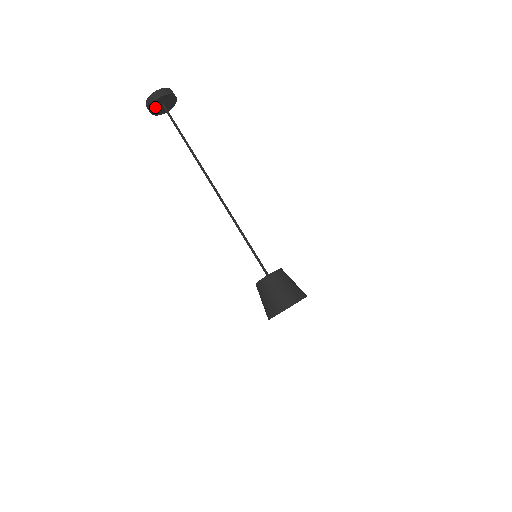
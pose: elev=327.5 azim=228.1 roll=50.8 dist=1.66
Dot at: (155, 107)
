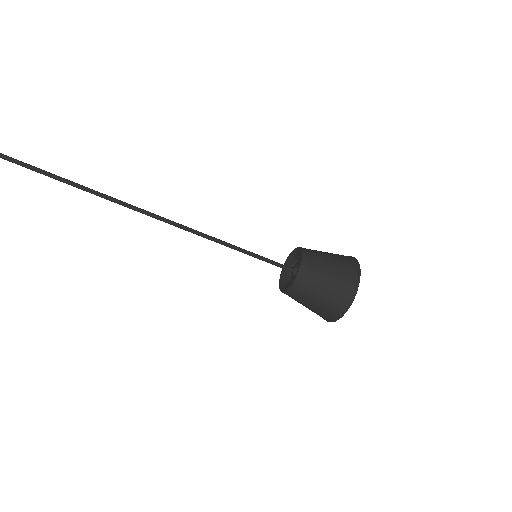
Dot at: out of frame
